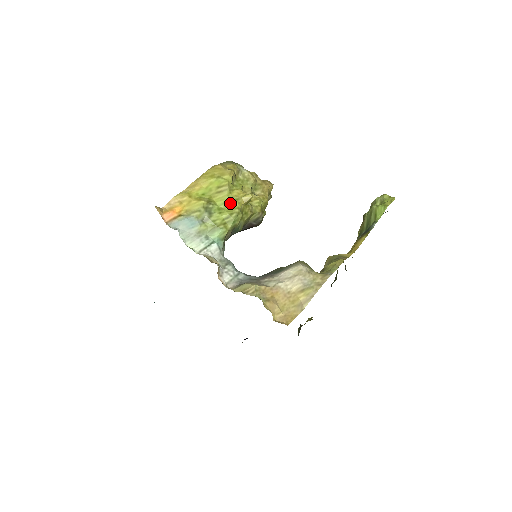
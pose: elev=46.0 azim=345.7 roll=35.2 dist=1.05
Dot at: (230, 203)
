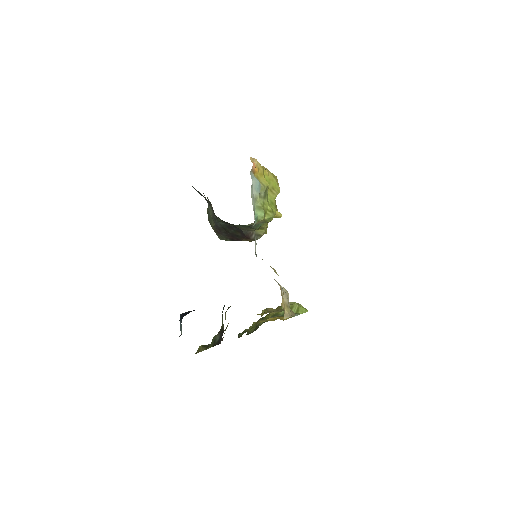
Dot at: (273, 205)
